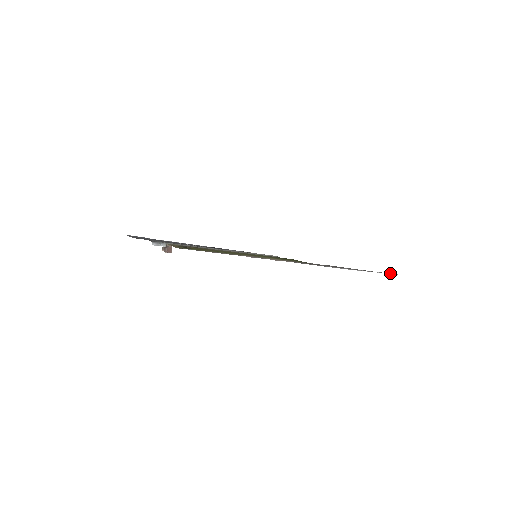
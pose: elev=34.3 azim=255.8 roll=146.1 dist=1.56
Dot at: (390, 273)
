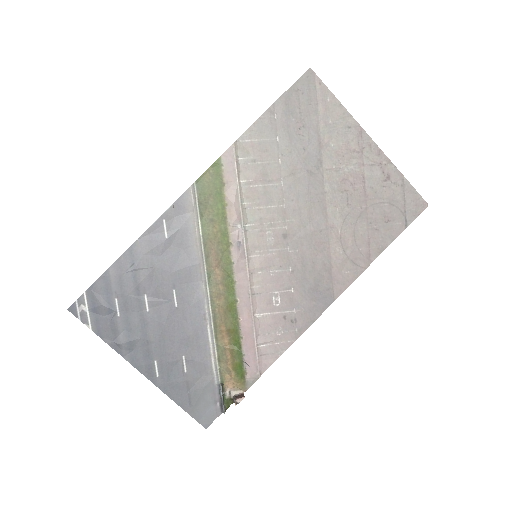
Dot at: (297, 83)
